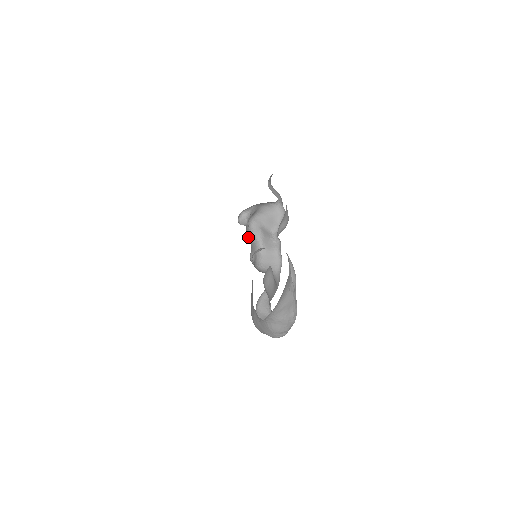
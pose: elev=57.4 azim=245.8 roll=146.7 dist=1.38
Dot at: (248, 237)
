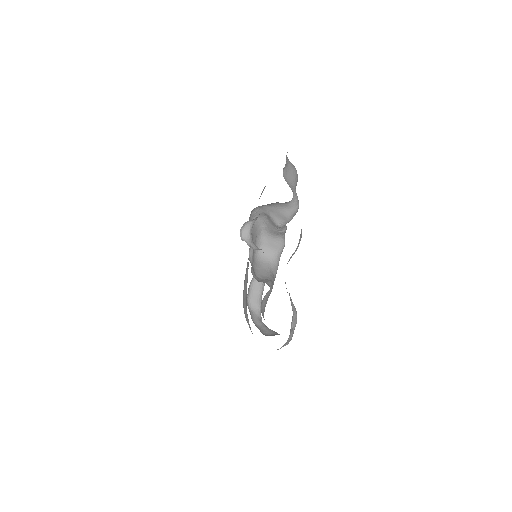
Dot at: occluded
